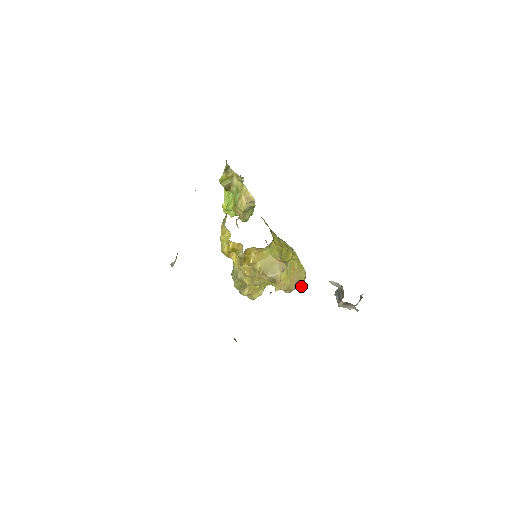
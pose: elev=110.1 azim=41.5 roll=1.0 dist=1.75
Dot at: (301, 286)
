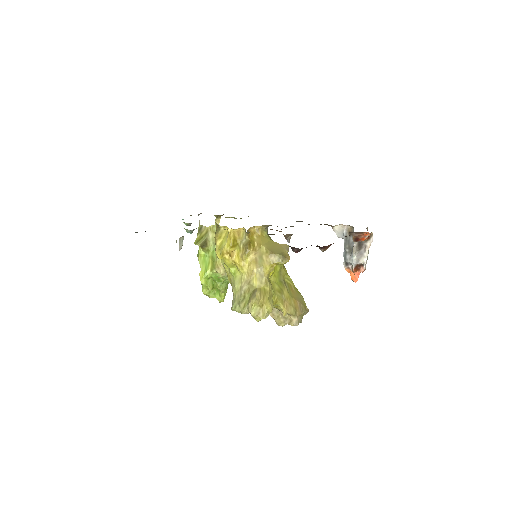
Dot at: (306, 311)
